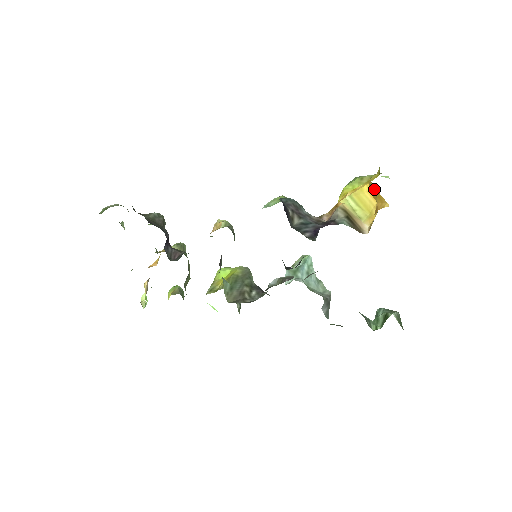
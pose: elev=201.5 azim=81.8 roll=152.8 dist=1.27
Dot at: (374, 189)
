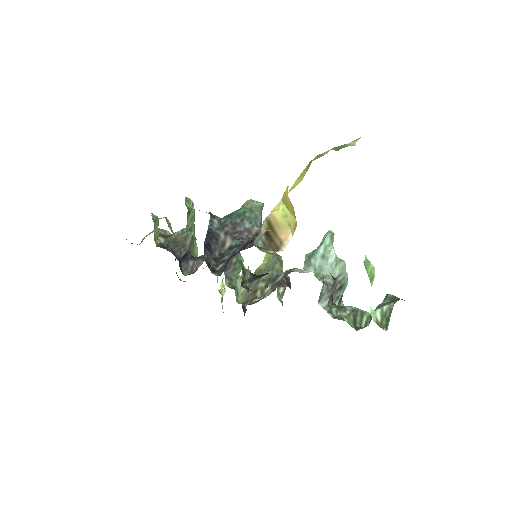
Dot at: occluded
